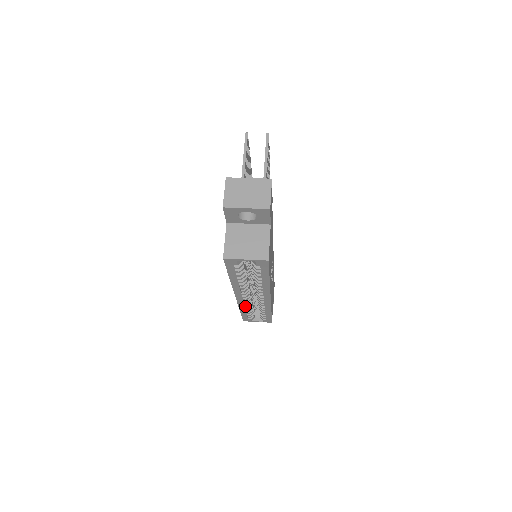
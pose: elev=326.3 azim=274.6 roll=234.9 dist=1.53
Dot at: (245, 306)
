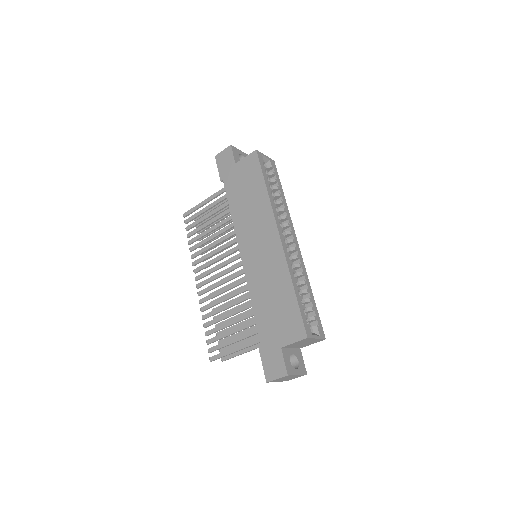
Dot at: (292, 269)
